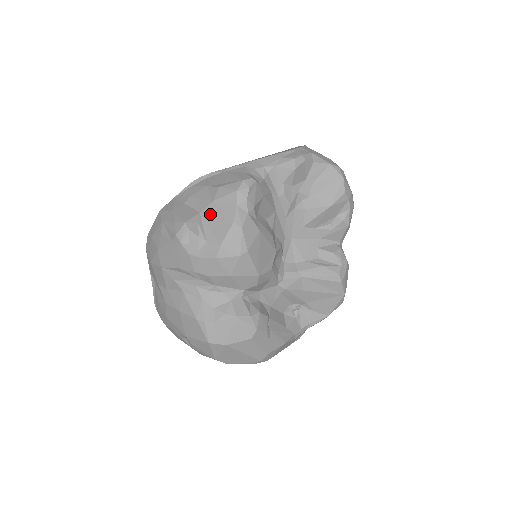
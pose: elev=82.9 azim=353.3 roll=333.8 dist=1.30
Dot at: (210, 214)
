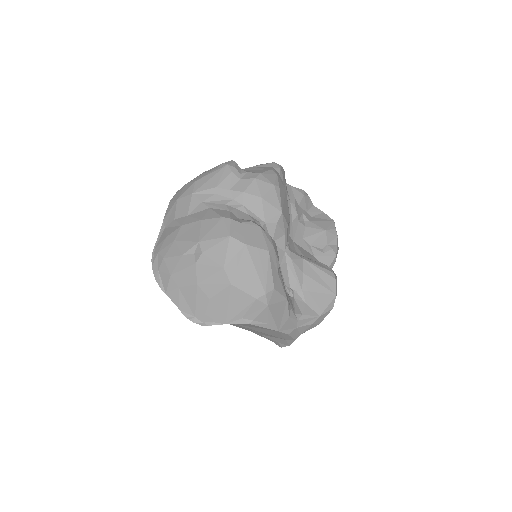
Dot at: (249, 169)
